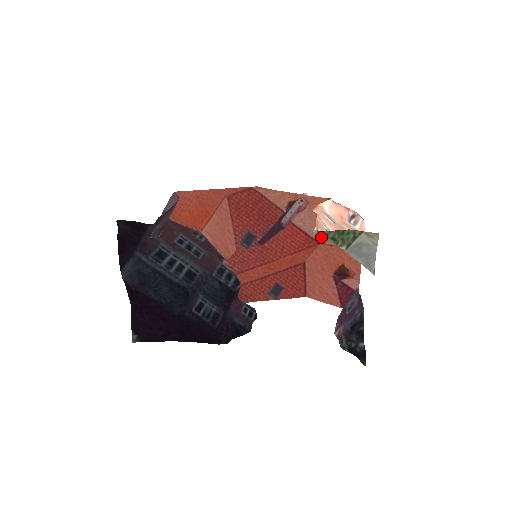
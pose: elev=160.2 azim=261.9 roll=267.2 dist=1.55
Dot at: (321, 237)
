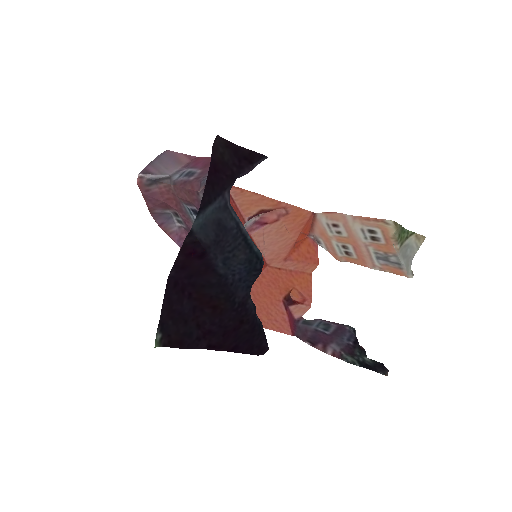
Dot at: (395, 229)
